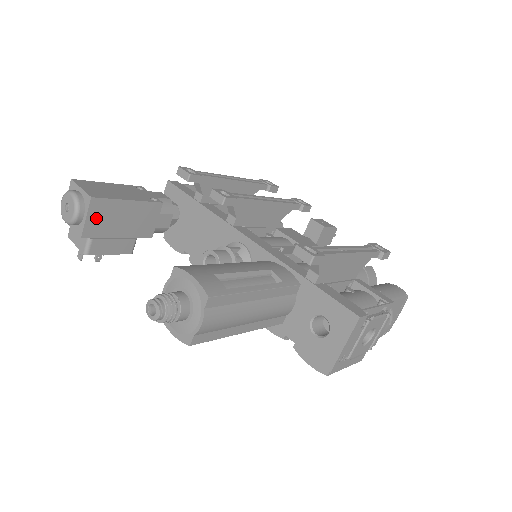
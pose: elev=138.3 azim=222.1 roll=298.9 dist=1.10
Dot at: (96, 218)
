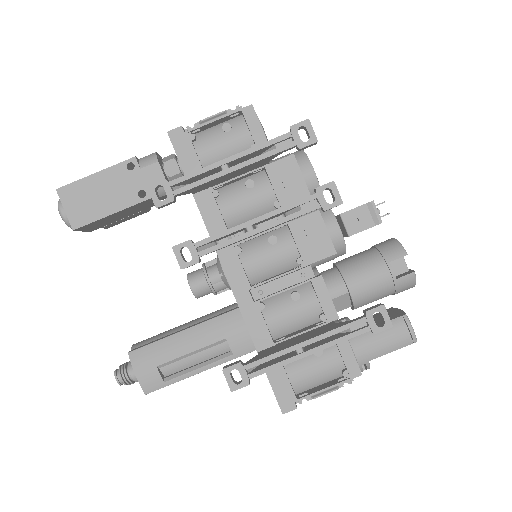
Dot at: (91, 227)
